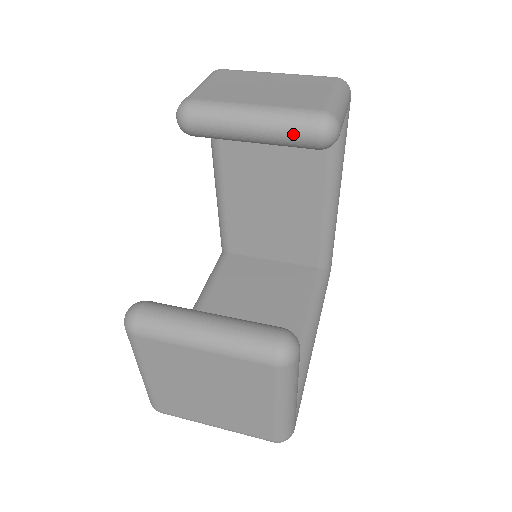
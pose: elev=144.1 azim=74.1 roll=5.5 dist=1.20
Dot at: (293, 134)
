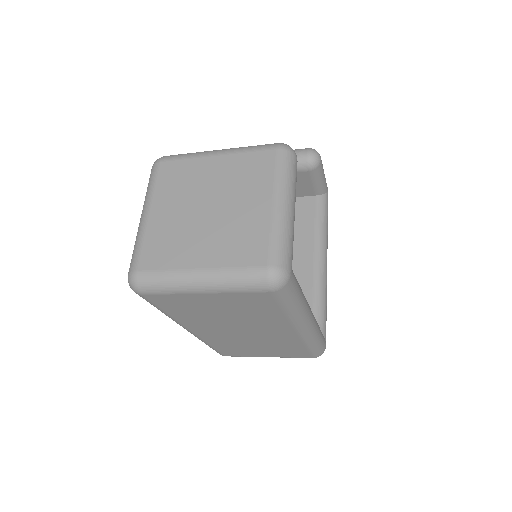
Dot at: occluded
